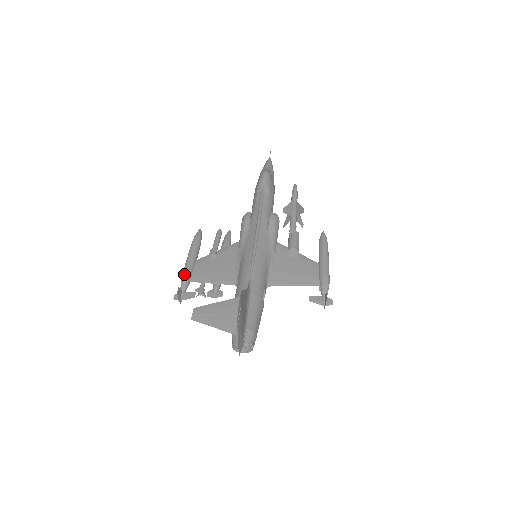
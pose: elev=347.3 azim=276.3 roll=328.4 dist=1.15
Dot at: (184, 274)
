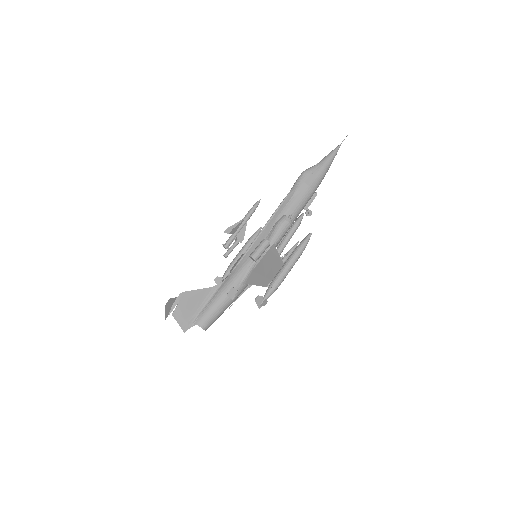
Dot at: (229, 266)
